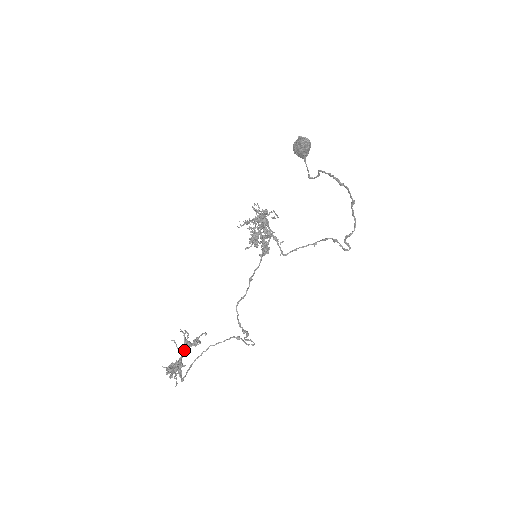
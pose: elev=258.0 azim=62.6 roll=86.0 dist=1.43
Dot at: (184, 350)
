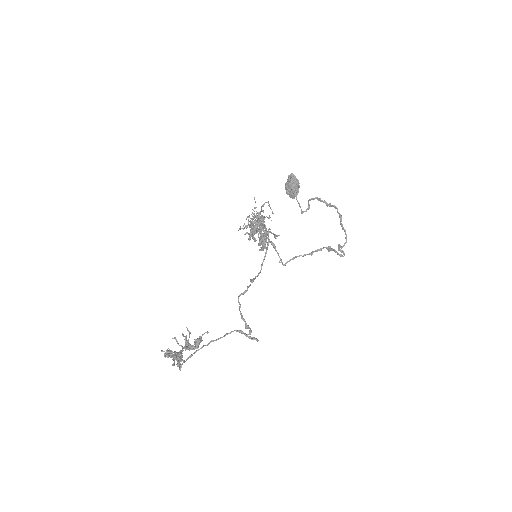
Dot at: (185, 346)
